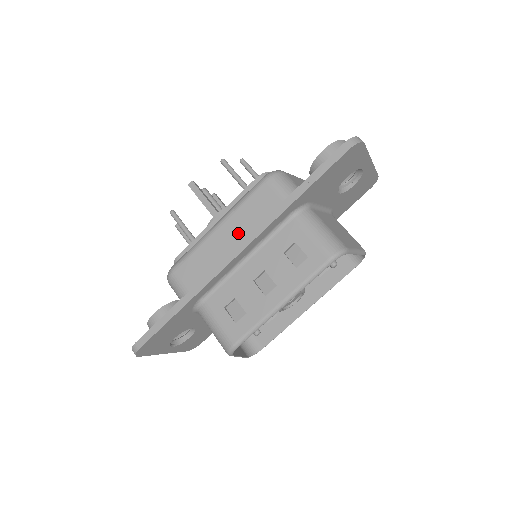
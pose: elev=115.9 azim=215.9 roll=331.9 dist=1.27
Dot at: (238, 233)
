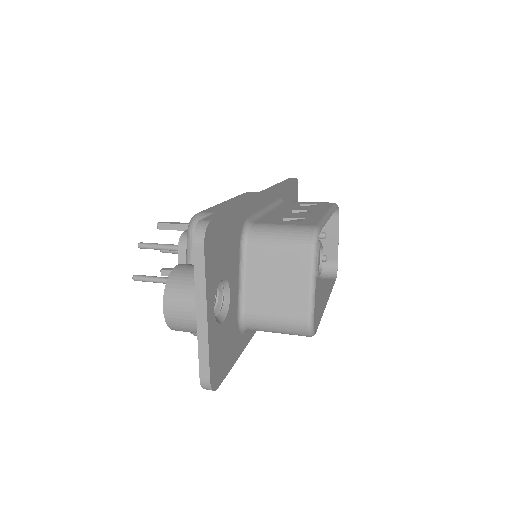
Dot at: occluded
